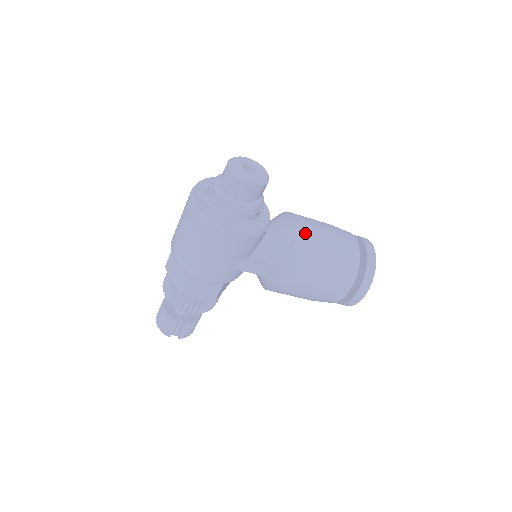
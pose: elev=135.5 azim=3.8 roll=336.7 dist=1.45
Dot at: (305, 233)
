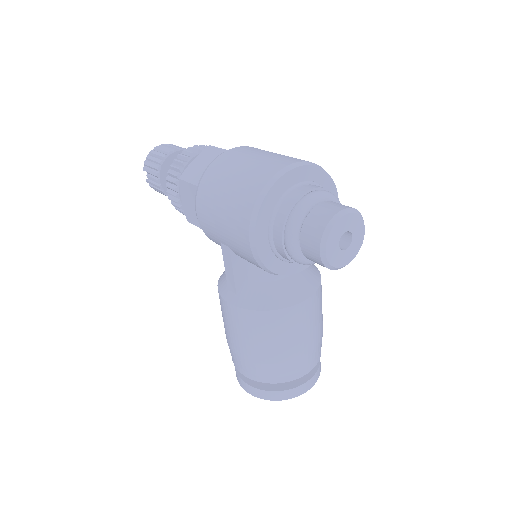
Dot at: (293, 318)
